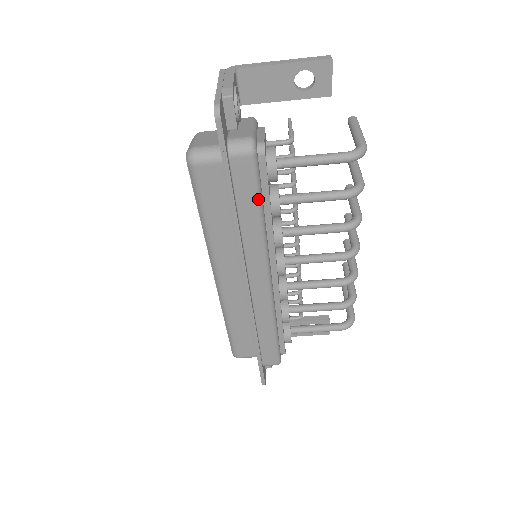
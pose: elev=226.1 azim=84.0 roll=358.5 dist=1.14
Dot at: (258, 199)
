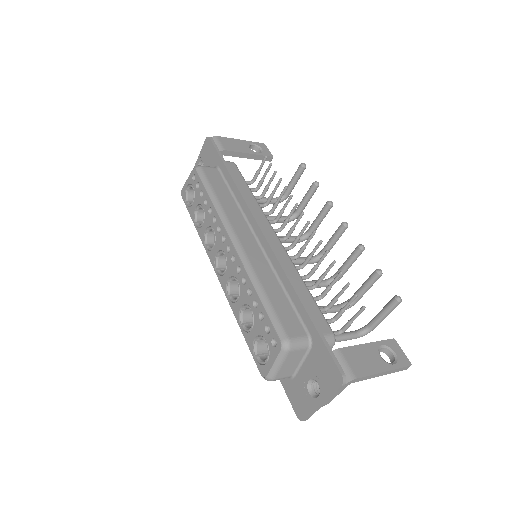
Dot at: occluded
